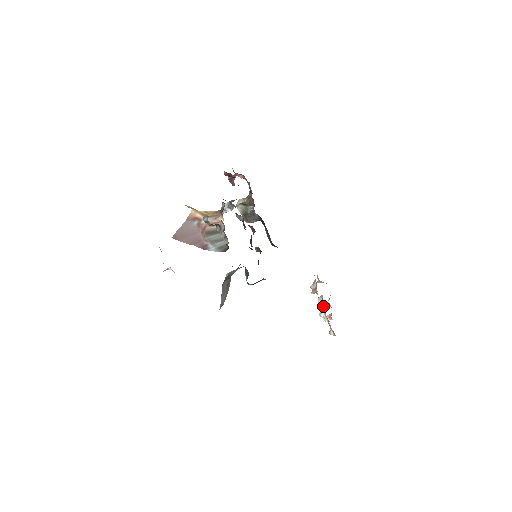
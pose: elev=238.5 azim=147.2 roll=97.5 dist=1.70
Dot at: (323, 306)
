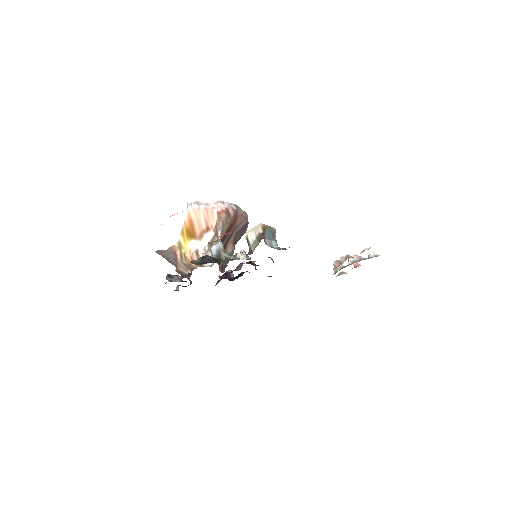
Dot at: (336, 272)
